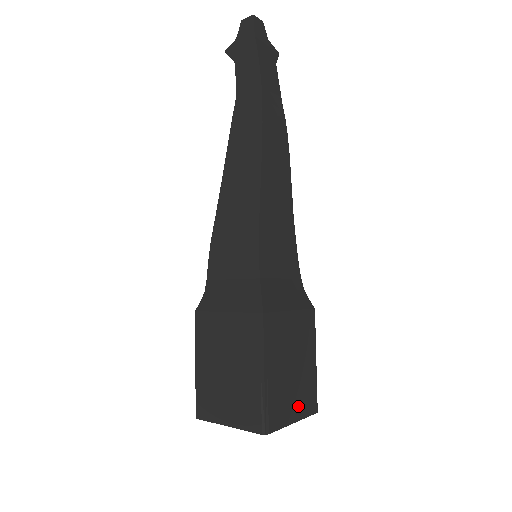
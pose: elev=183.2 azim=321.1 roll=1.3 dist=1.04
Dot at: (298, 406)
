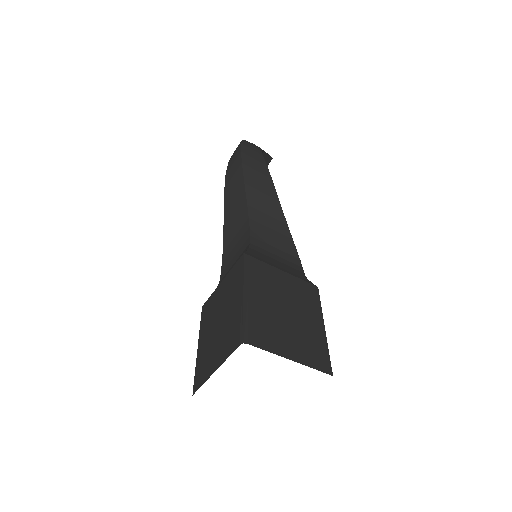
Dot at: (296, 349)
